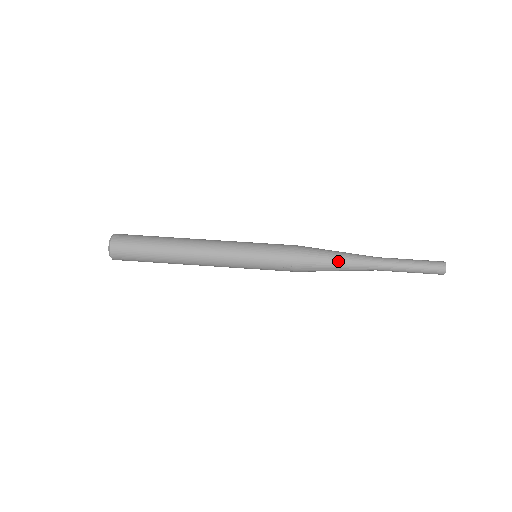
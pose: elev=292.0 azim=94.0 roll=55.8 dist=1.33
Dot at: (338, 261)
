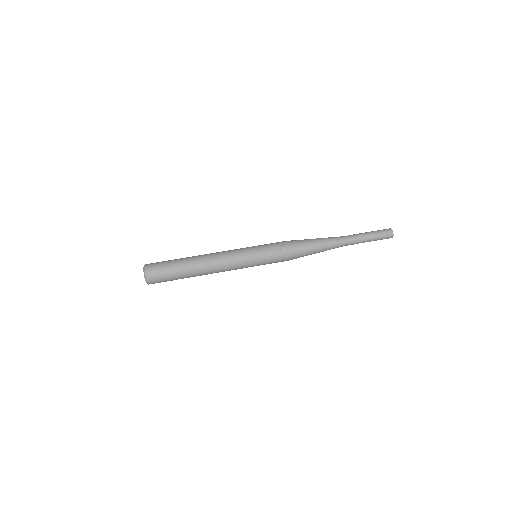
Dot at: (315, 239)
